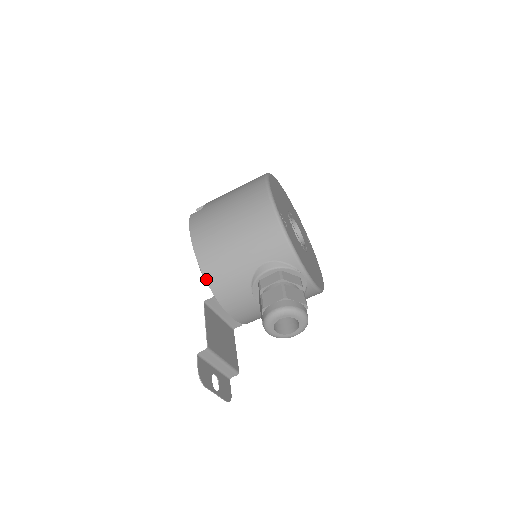
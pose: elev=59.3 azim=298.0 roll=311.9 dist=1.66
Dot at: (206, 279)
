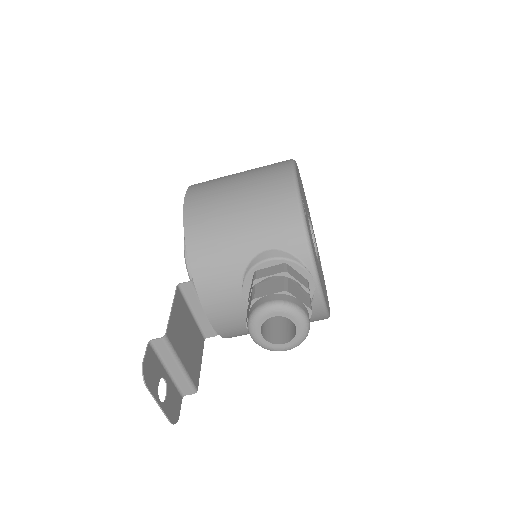
Dot at: (188, 255)
